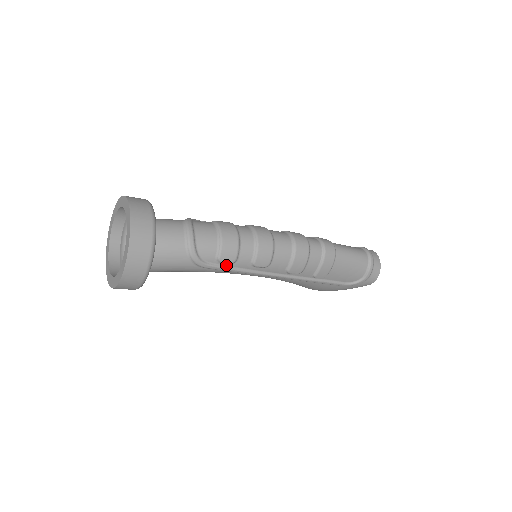
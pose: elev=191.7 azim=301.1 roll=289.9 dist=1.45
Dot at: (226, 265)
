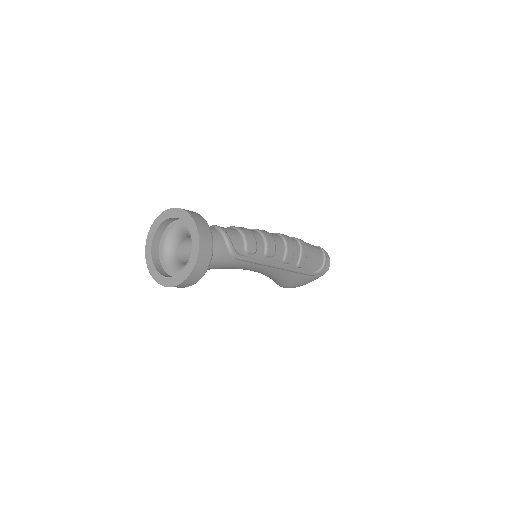
Dot at: (250, 256)
